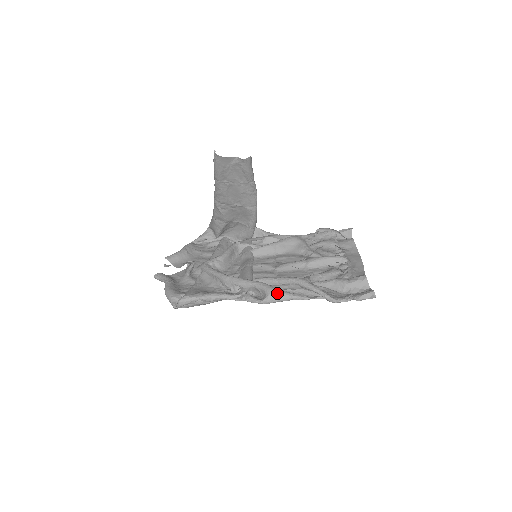
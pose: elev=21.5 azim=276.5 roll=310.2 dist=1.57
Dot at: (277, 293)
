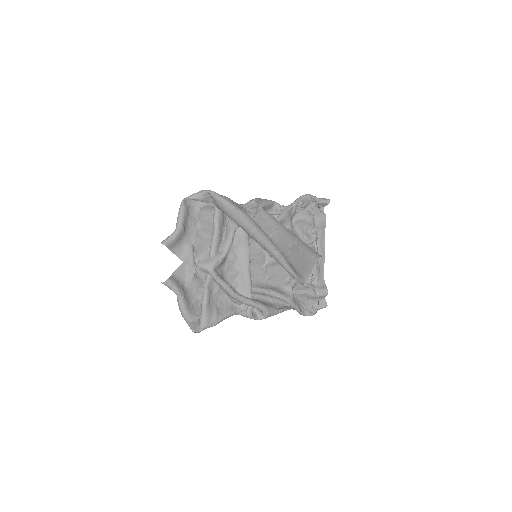
Dot at: (272, 315)
